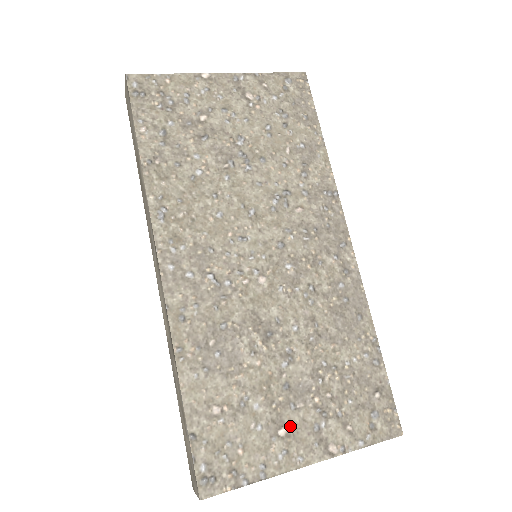
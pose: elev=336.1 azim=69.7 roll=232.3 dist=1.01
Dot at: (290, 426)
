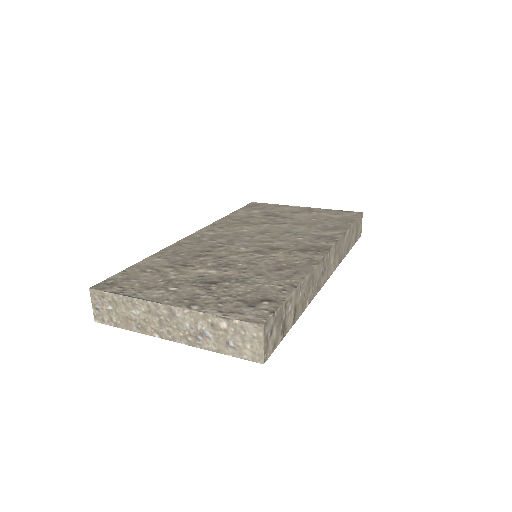
Dot at: (180, 289)
